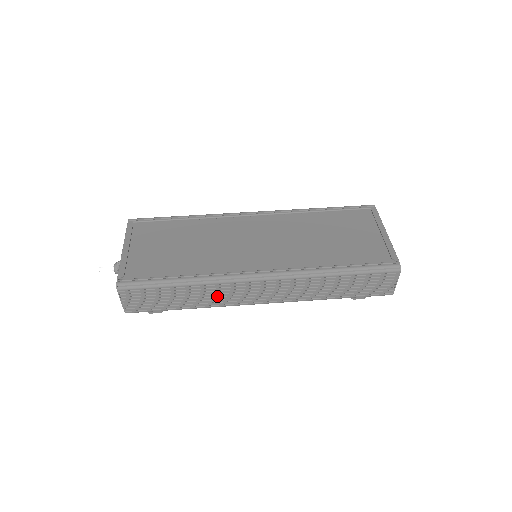
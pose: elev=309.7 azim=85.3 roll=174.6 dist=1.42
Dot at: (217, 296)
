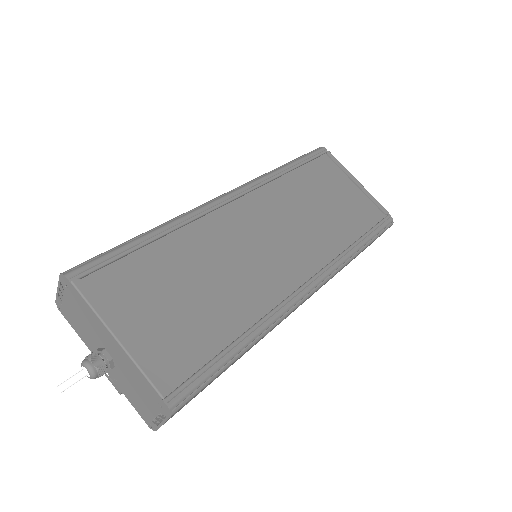
Dot at: occluded
